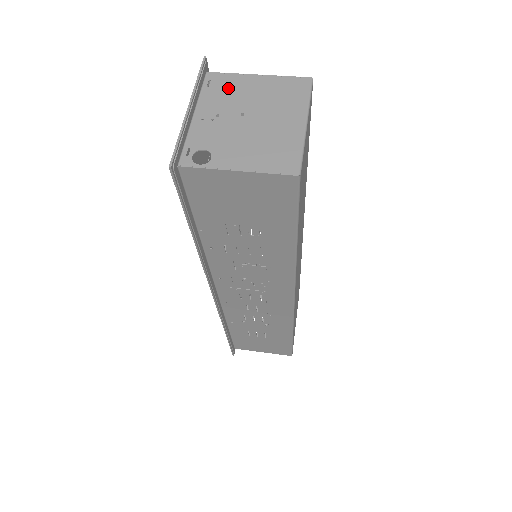
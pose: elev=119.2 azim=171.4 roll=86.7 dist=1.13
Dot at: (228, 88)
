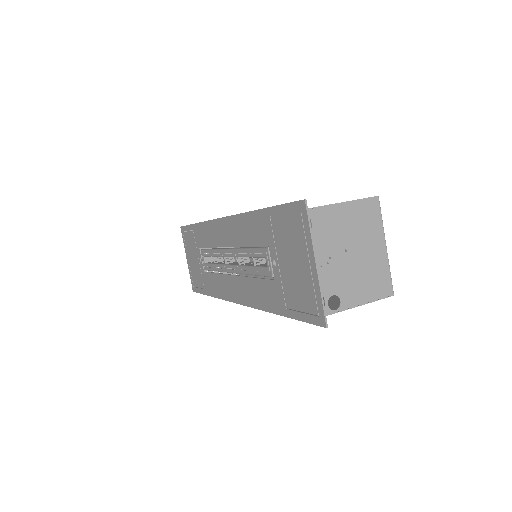
Dot at: (327, 225)
